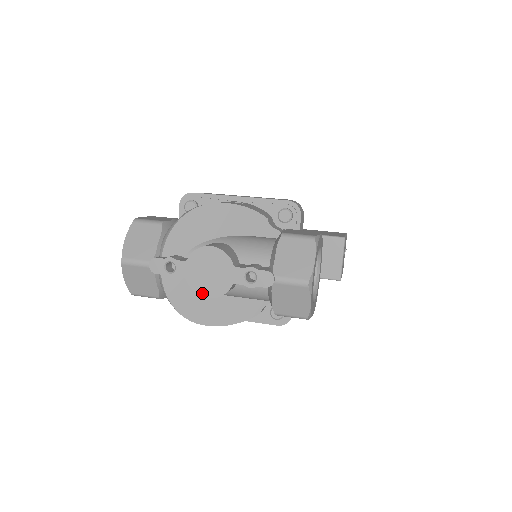
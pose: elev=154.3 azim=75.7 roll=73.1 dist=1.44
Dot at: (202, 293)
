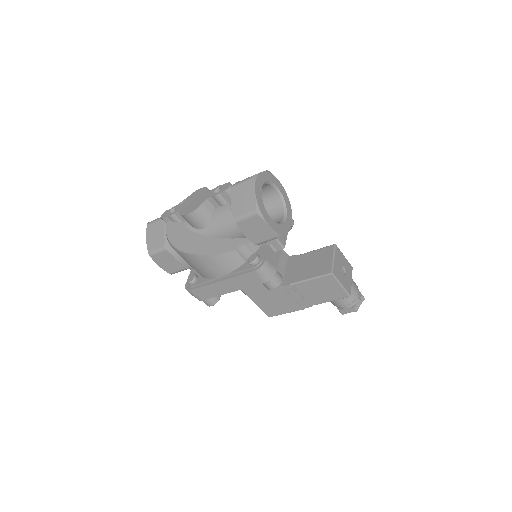
Dot at: (186, 213)
